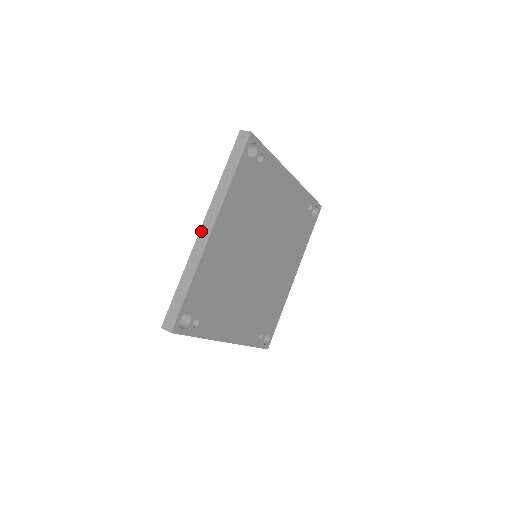
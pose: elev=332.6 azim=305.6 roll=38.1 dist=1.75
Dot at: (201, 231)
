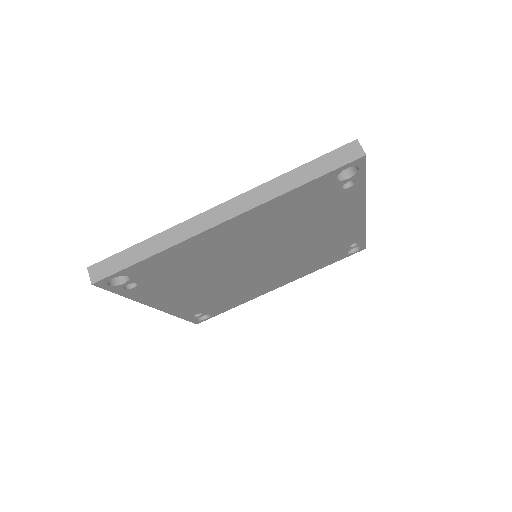
Dot at: (213, 210)
